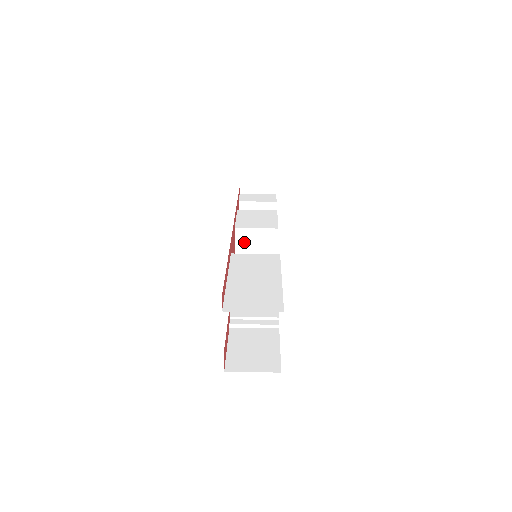
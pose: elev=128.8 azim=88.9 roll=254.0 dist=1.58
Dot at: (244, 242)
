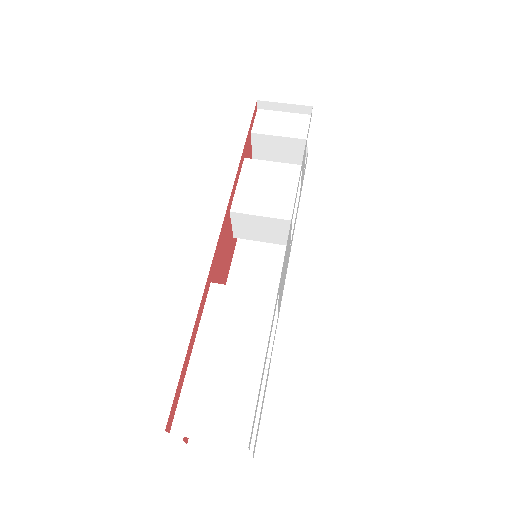
Dot at: (244, 226)
